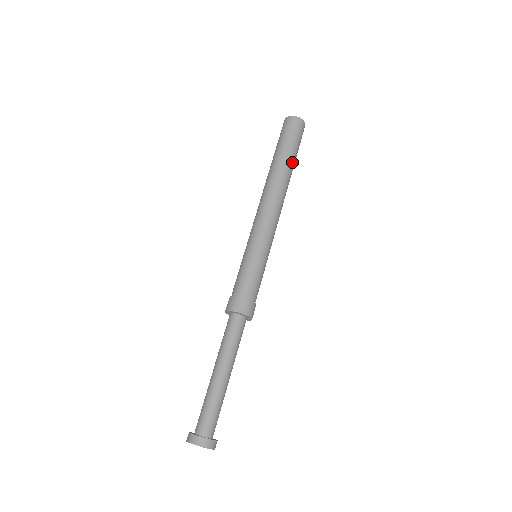
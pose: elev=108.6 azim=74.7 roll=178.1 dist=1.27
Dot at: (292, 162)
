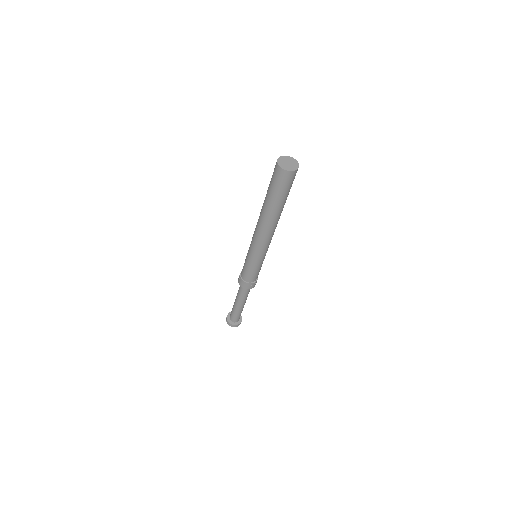
Dot at: (282, 206)
